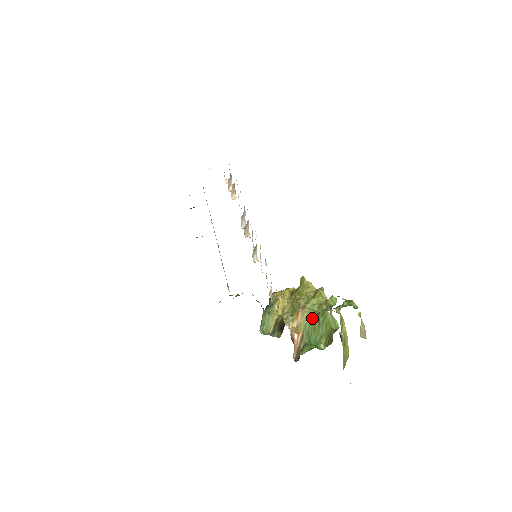
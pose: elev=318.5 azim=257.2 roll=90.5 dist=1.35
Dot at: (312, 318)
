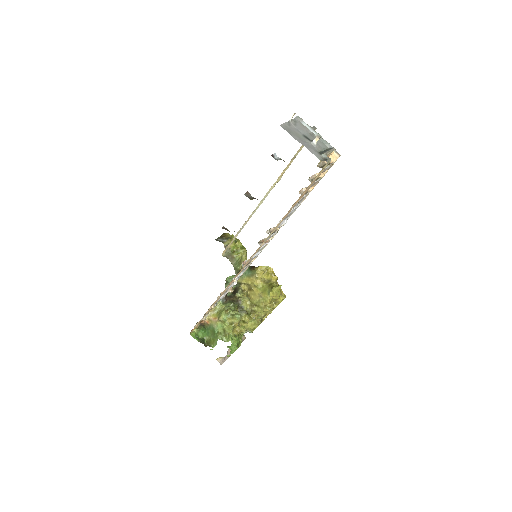
Dot at: (214, 330)
